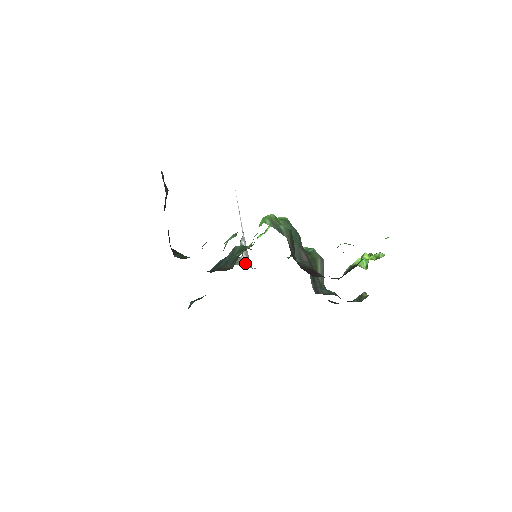
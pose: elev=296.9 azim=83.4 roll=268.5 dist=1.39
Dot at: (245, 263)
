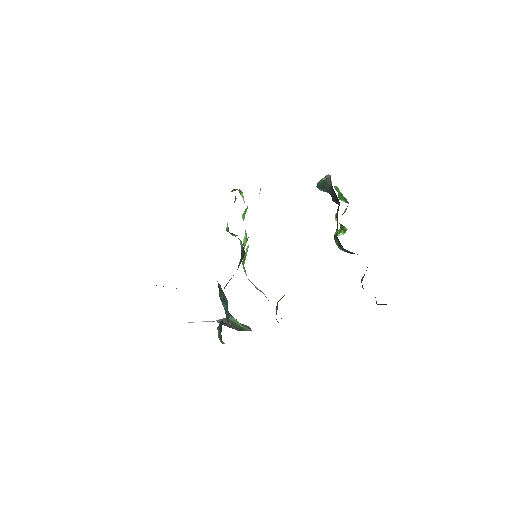
Dot at: occluded
